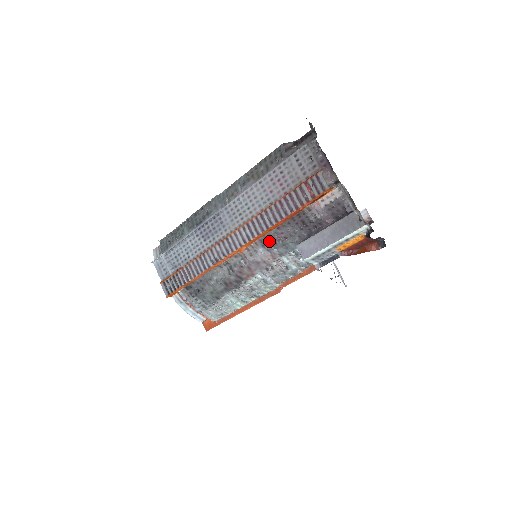
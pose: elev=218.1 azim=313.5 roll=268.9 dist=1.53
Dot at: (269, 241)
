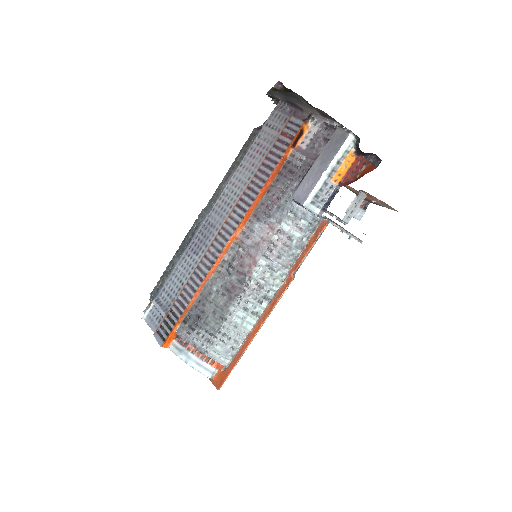
Dot at: (263, 211)
